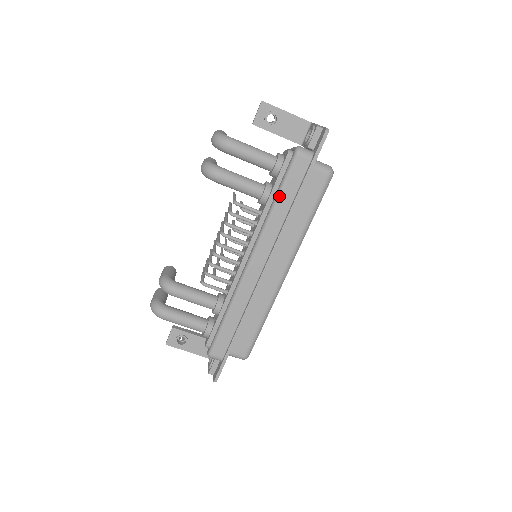
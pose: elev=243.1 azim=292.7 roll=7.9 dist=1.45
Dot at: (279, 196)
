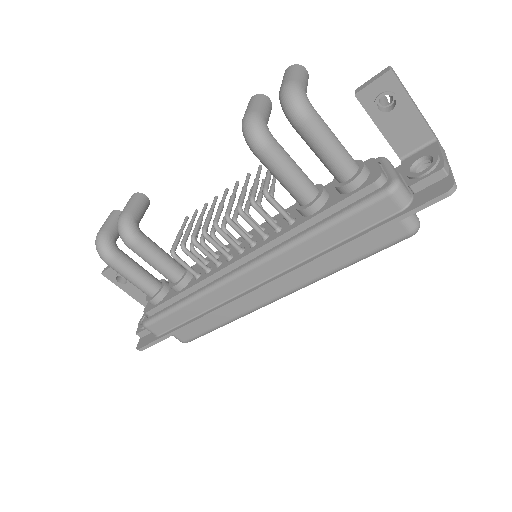
Dot at: (328, 227)
